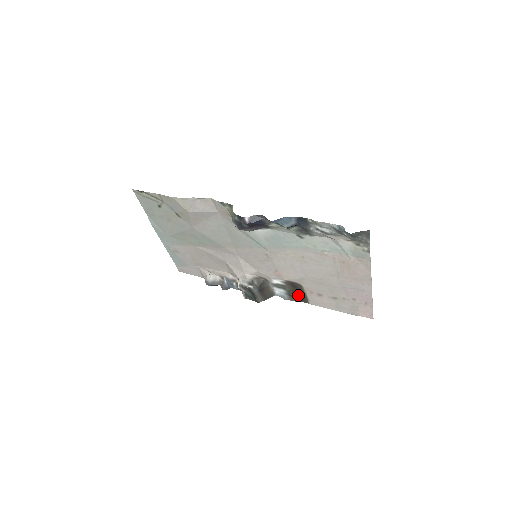
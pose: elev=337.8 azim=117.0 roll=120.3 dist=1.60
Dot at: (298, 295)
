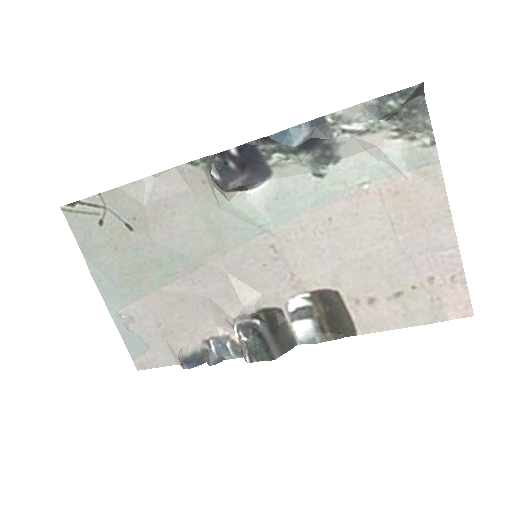
Dot at: (336, 322)
